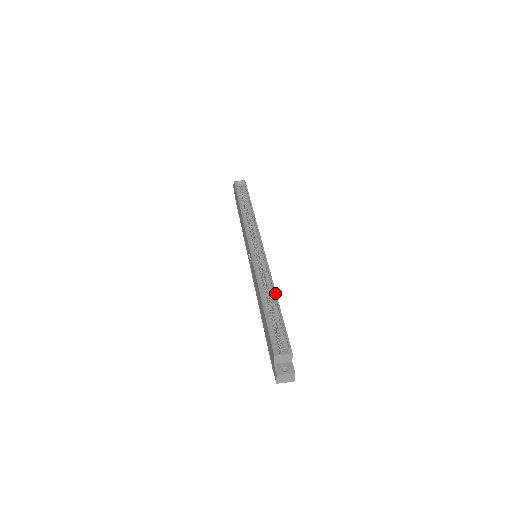
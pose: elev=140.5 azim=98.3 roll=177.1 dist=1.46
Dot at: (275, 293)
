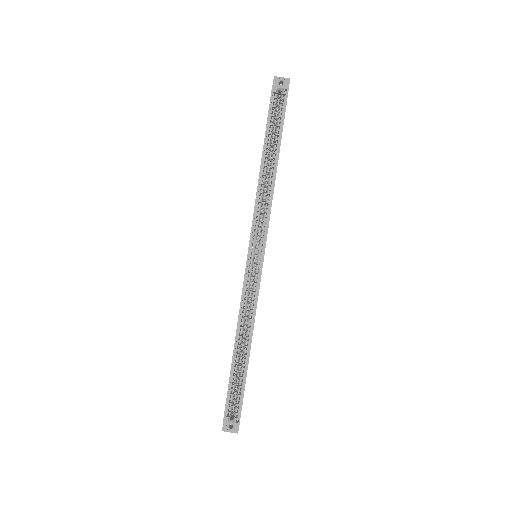
Dot at: (250, 345)
